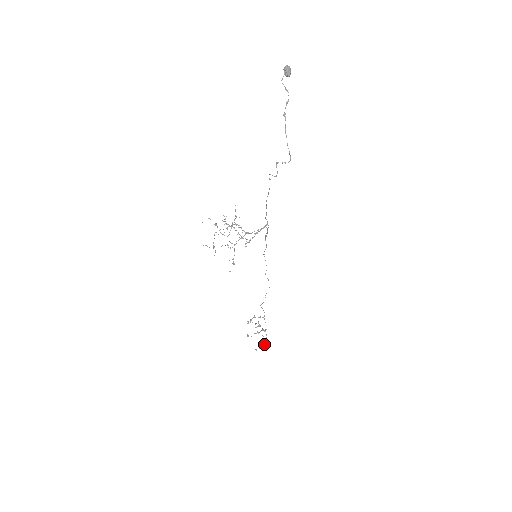
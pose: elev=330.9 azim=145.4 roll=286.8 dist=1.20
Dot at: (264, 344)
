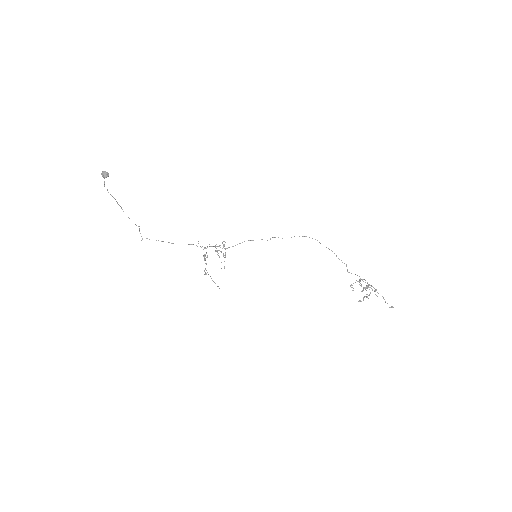
Dot at: occluded
